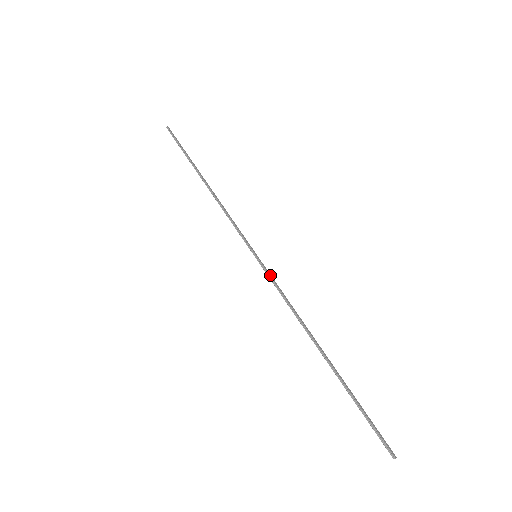
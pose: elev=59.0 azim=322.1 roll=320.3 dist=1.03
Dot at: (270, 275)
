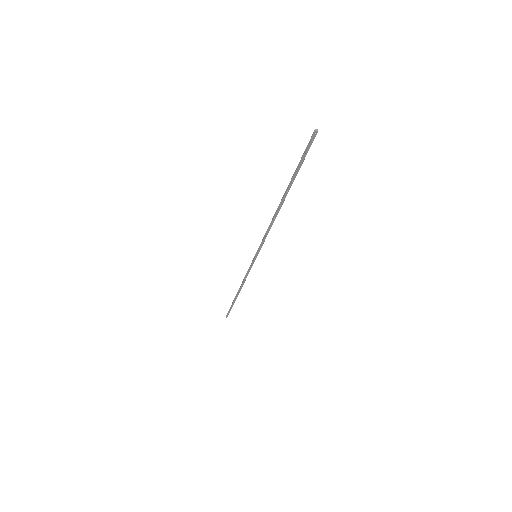
Dot at: (261, 245)
